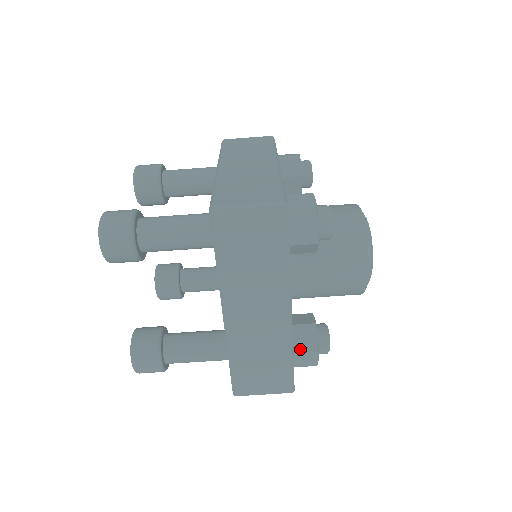
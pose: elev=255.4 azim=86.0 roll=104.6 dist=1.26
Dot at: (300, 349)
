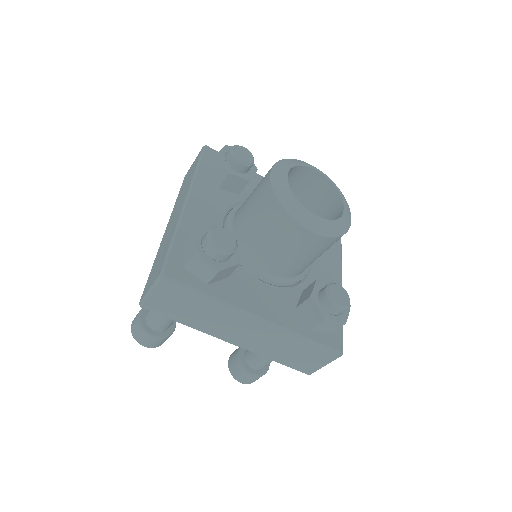
Dot at: (313, 325)
